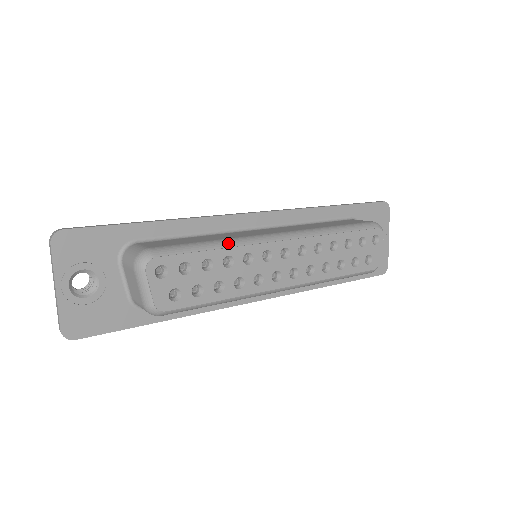
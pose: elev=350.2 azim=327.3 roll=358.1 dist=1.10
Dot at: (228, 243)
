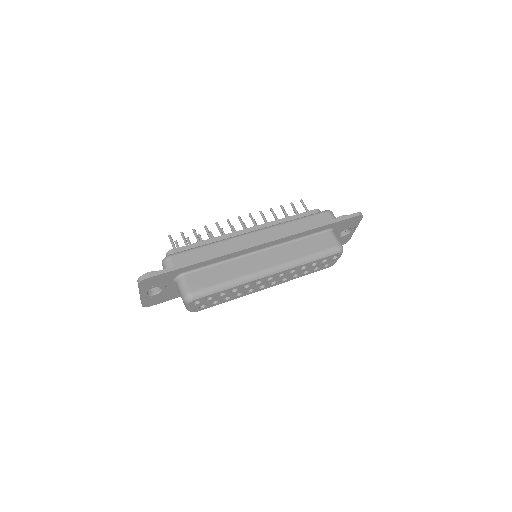
Dot at: (236, 283)
